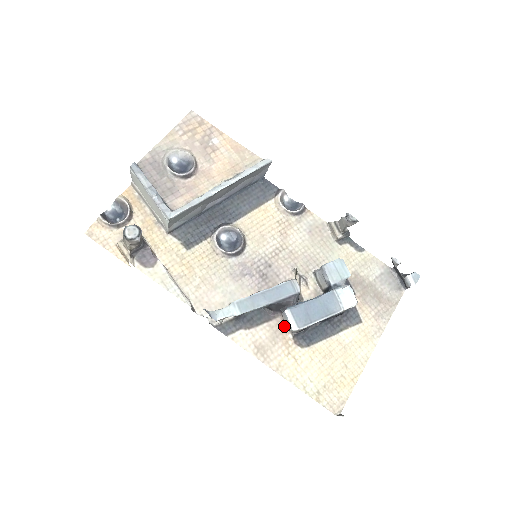
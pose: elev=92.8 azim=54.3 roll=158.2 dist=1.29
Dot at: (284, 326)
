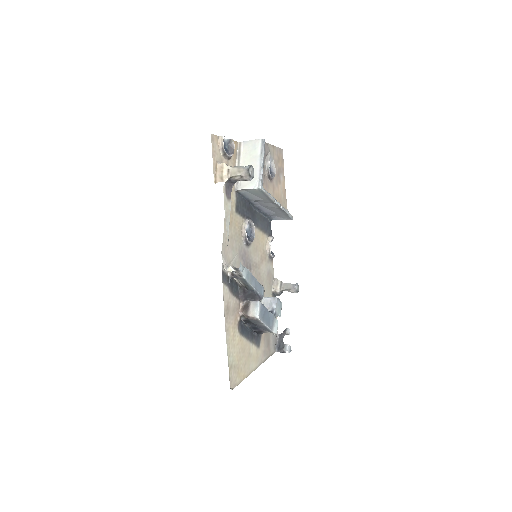
Dot at: (240, 309)
